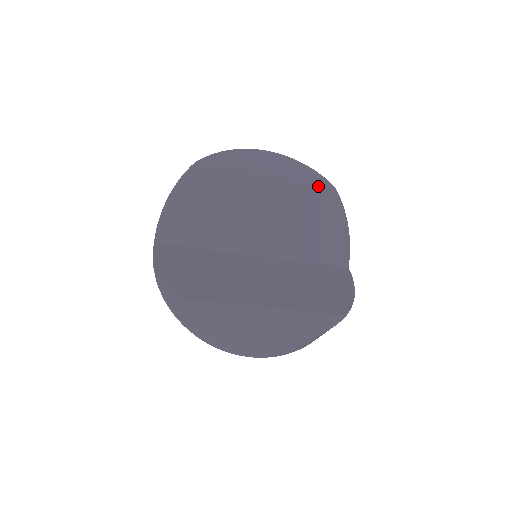
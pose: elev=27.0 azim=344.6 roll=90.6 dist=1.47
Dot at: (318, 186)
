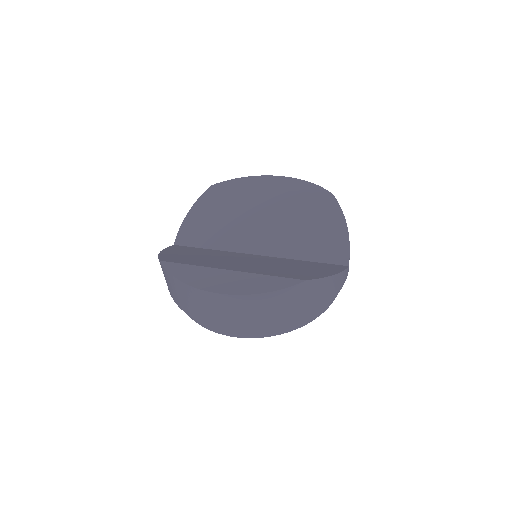
Dot at: (316, 195)
